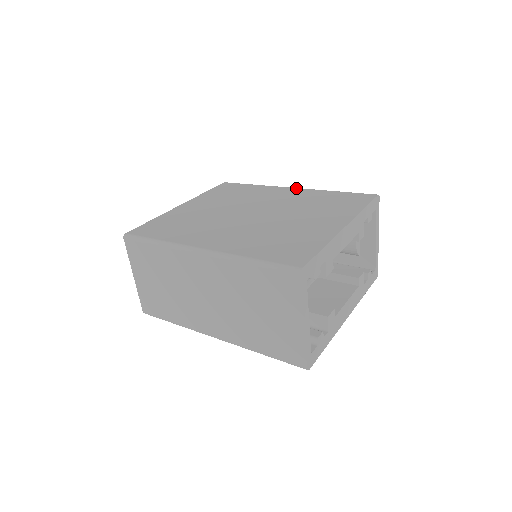
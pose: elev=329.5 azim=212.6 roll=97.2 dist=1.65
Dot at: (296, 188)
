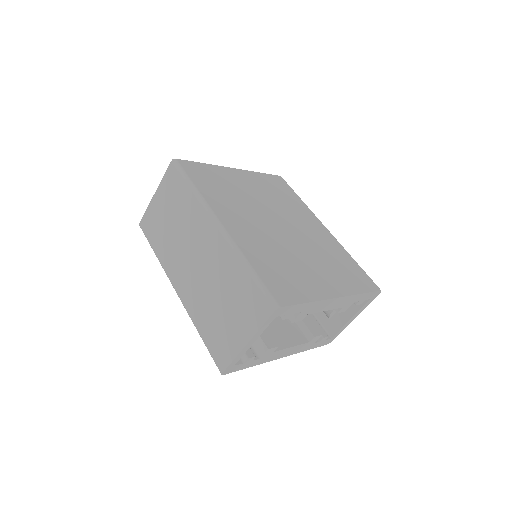
Dot at: (328, 230)
